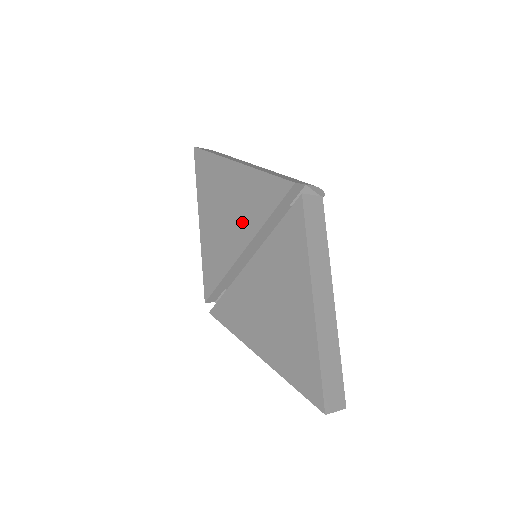
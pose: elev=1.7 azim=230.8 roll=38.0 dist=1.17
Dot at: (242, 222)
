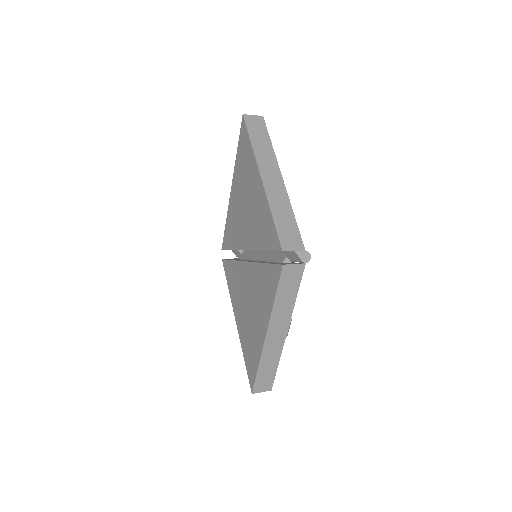
Dot at: (251, 229)
